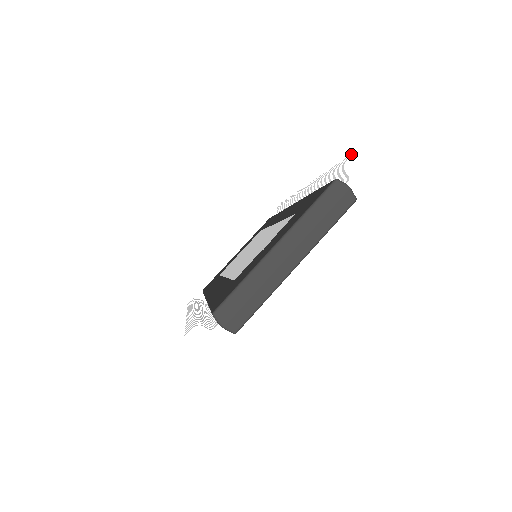
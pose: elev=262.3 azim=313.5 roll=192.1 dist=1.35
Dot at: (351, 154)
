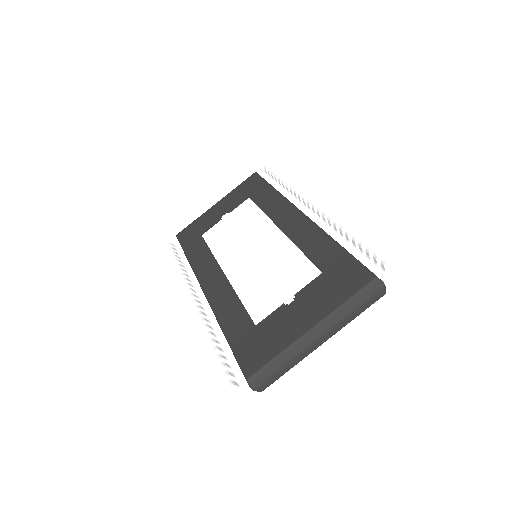
Dot at: (395, 252)
